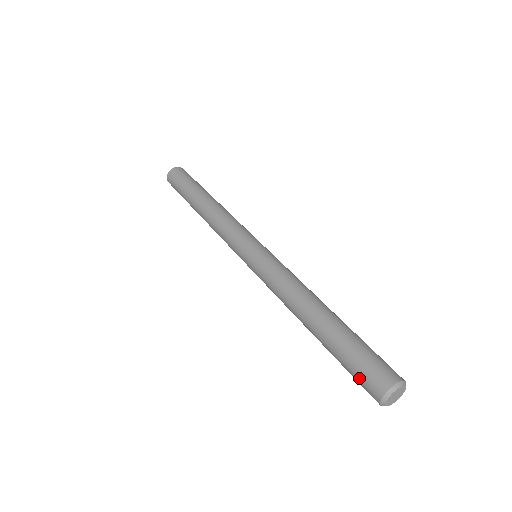
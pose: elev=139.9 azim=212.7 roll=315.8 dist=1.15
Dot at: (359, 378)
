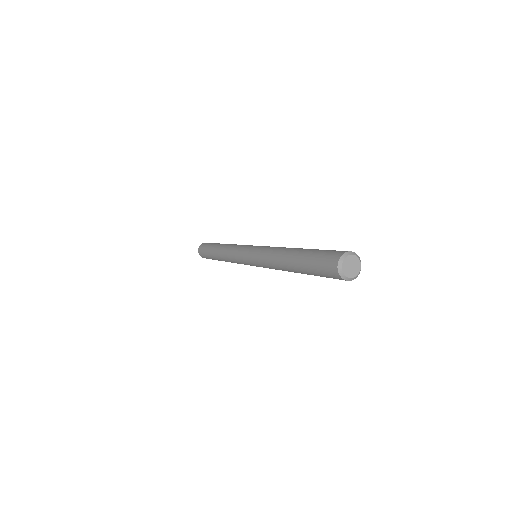
Dot at: (326, 255)
